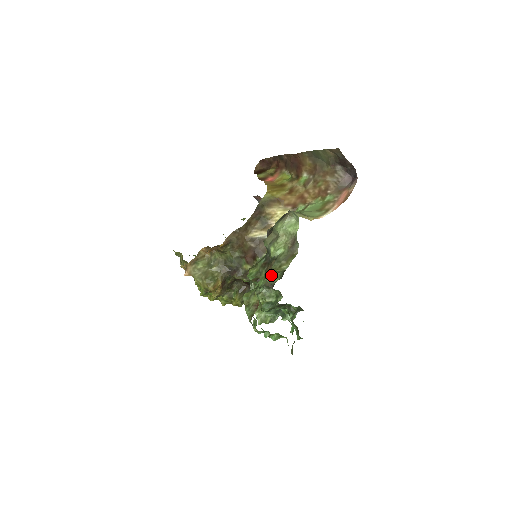
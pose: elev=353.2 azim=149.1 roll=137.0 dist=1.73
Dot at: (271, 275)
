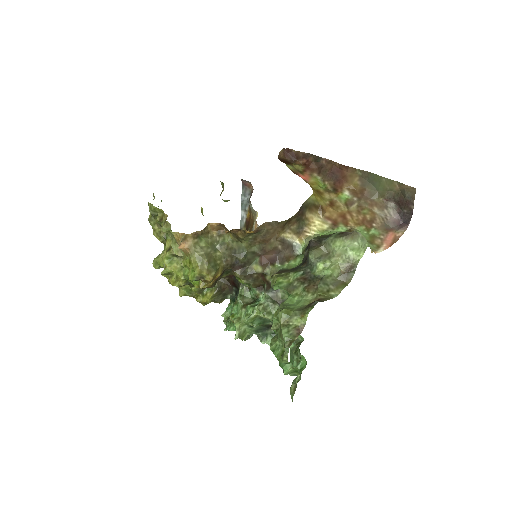
Dot at: (322, 298)
